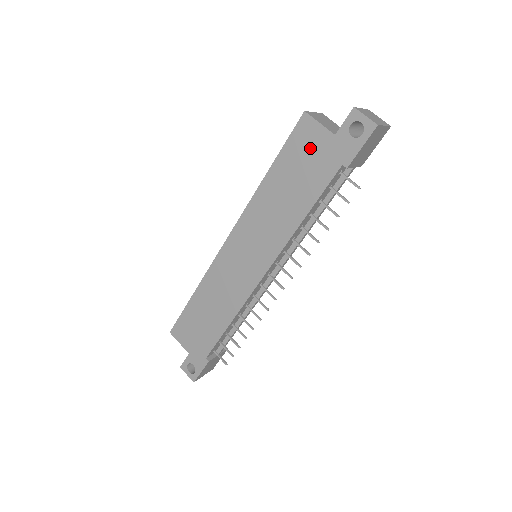
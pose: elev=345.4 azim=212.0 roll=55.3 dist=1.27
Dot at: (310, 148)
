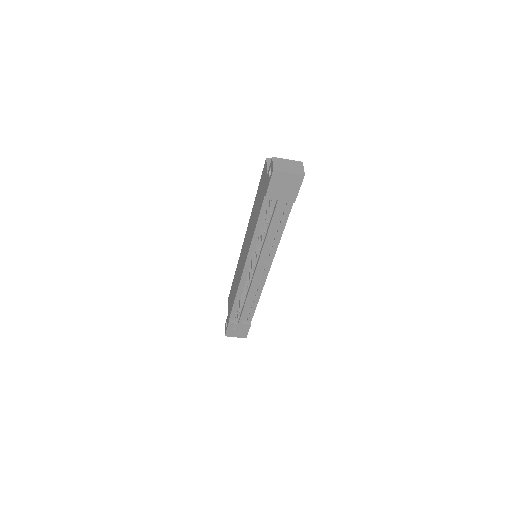
Dot at: (263, 182)
